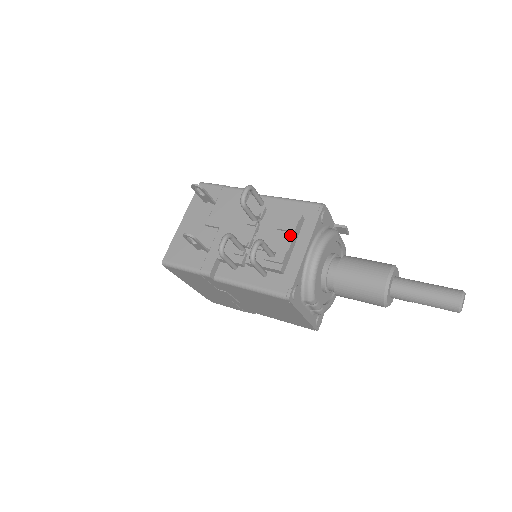
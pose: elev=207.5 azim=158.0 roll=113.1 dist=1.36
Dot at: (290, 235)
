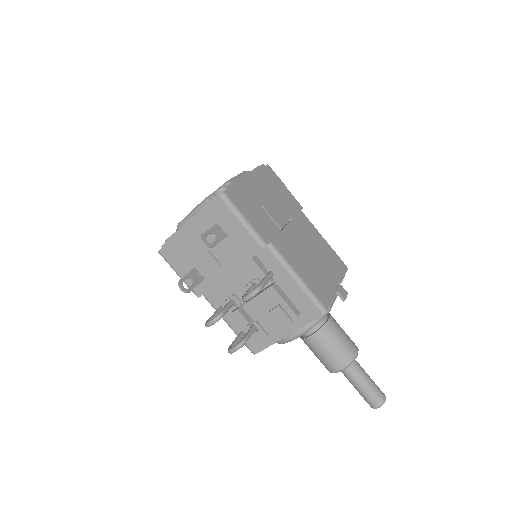
Dot at: (278, 325)
